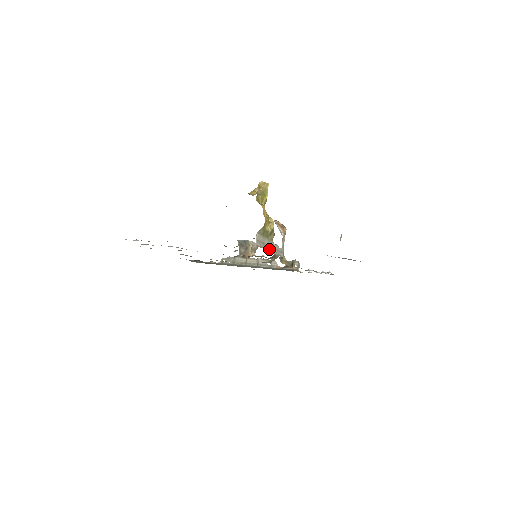
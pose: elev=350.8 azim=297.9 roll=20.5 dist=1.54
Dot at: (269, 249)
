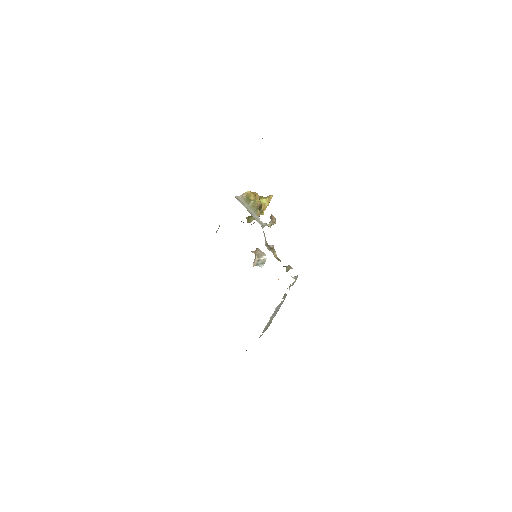
Dot at: occluded
